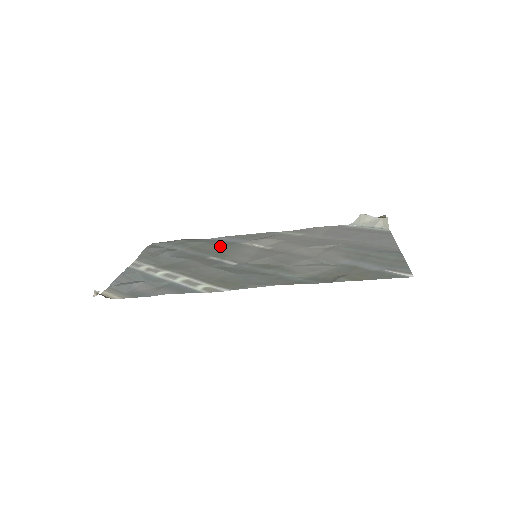
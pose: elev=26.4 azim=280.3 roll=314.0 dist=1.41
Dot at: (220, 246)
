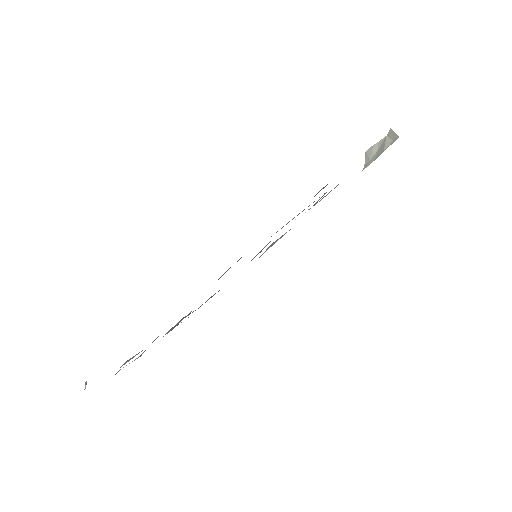
Dot at: occluded
